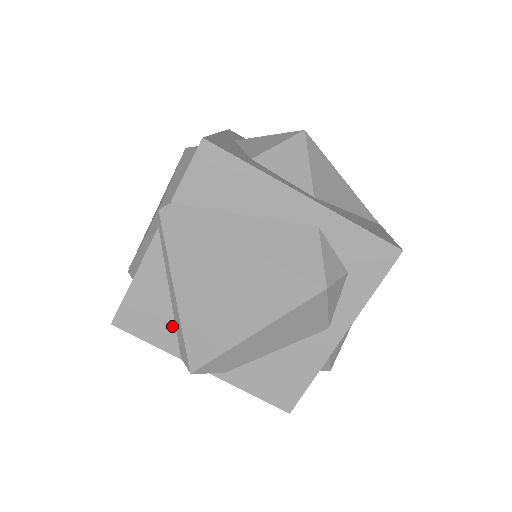
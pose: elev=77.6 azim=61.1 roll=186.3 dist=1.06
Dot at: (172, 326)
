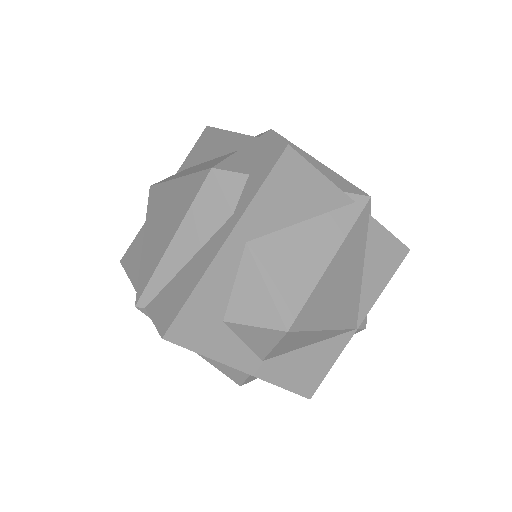
Dot at: occluded
